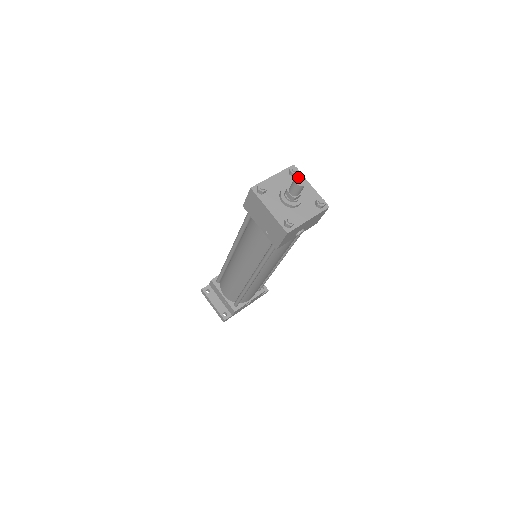
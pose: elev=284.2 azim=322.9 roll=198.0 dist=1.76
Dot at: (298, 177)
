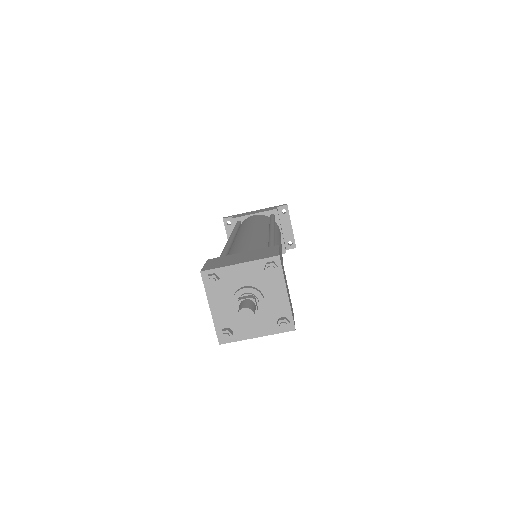
Dot at: (245, 310)
